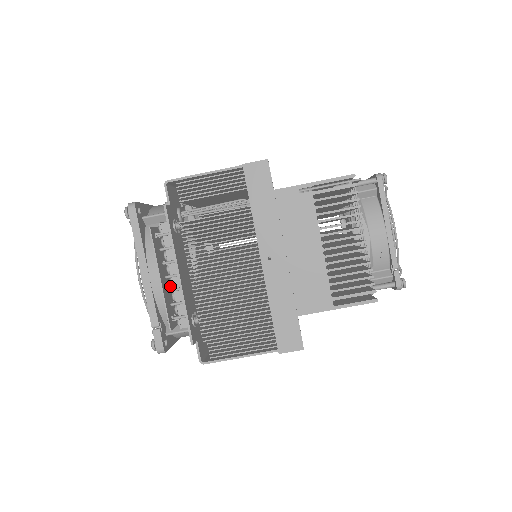
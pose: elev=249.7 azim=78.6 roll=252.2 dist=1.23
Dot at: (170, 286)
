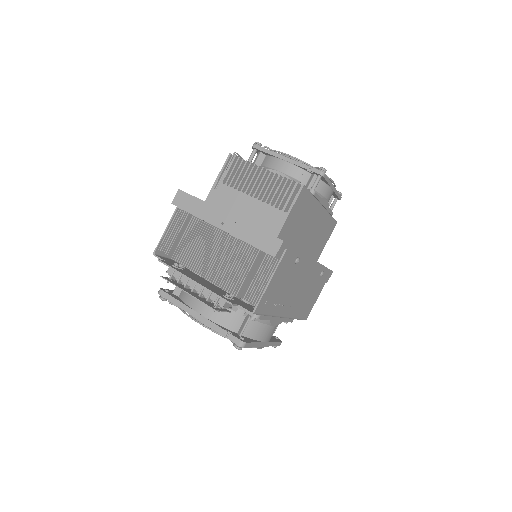
Dot at: (203, 298)
